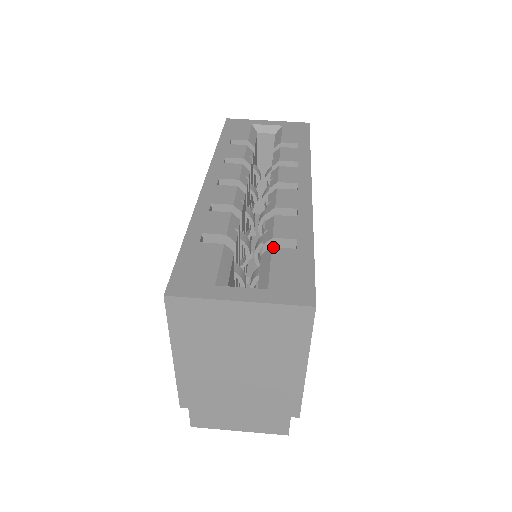
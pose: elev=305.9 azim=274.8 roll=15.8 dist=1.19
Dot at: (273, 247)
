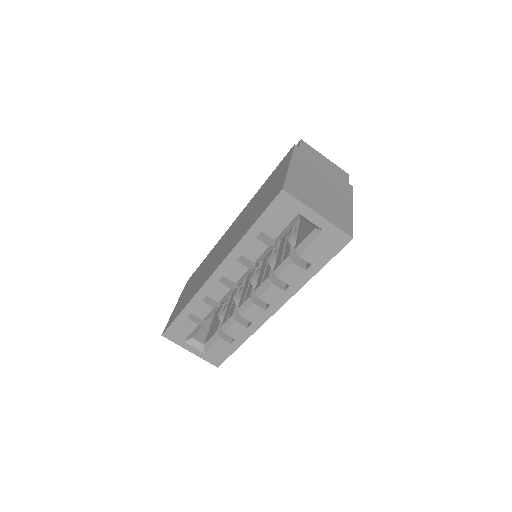
Dot at: (220, 338)
